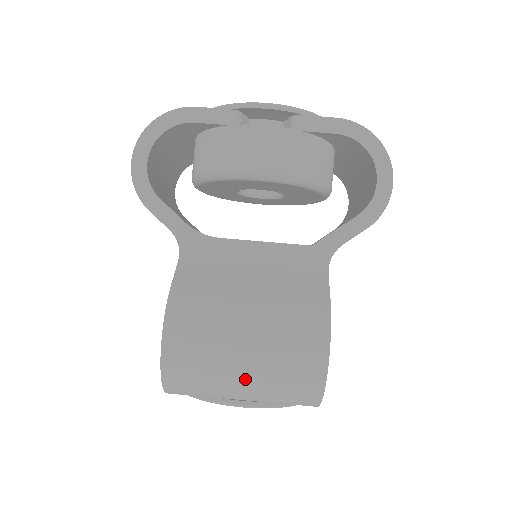
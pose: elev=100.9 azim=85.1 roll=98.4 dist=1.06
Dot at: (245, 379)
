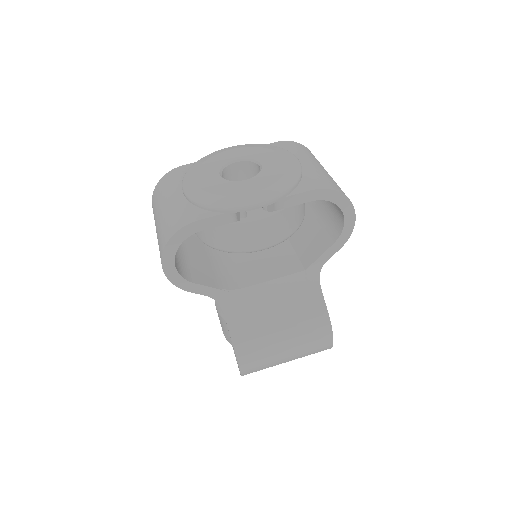
Dot at: (288, 361)
